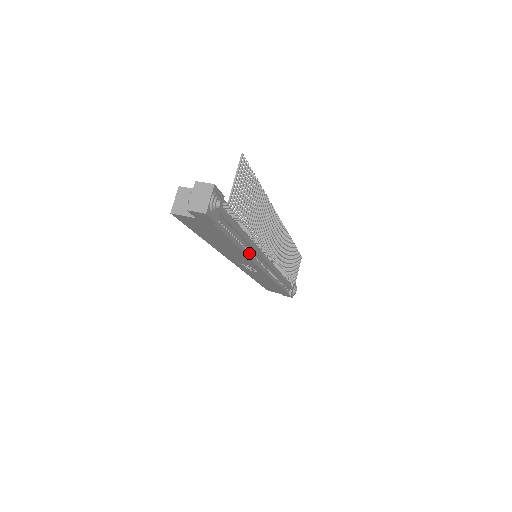
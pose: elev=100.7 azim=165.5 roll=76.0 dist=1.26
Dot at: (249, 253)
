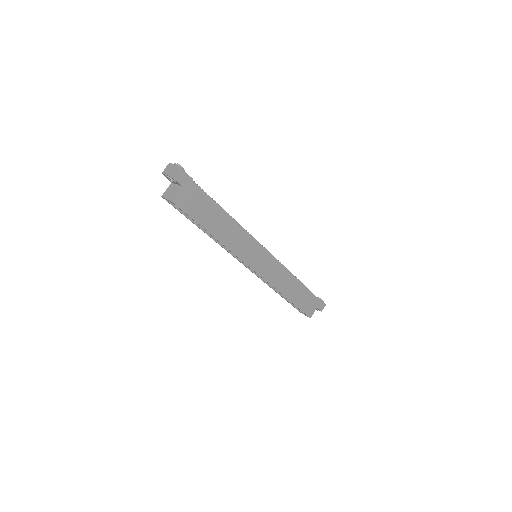
Dot at: (240, 228)
